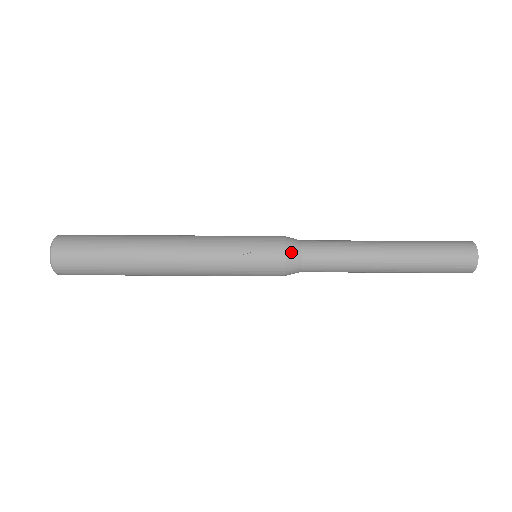
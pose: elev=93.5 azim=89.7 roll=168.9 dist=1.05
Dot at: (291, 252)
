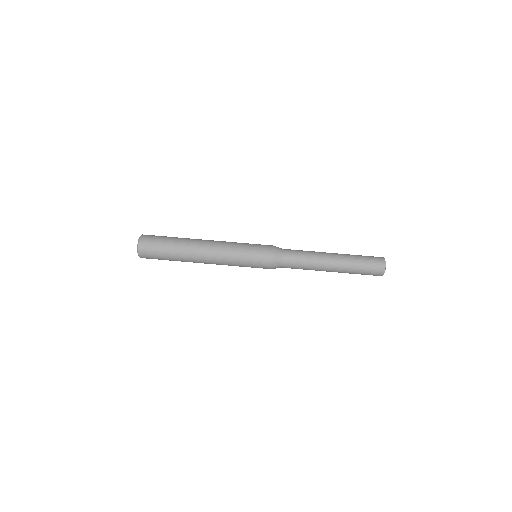
Dot at: (277, 249)
